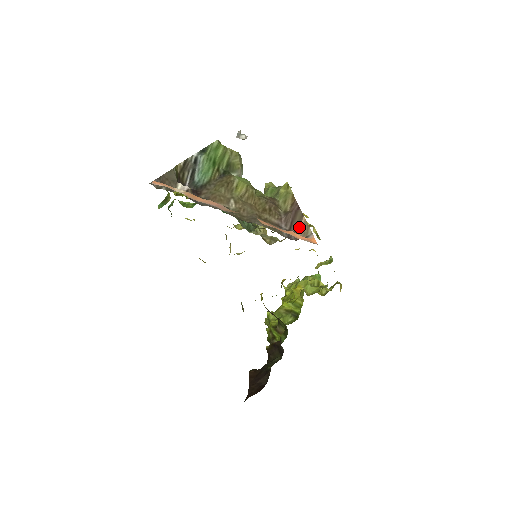
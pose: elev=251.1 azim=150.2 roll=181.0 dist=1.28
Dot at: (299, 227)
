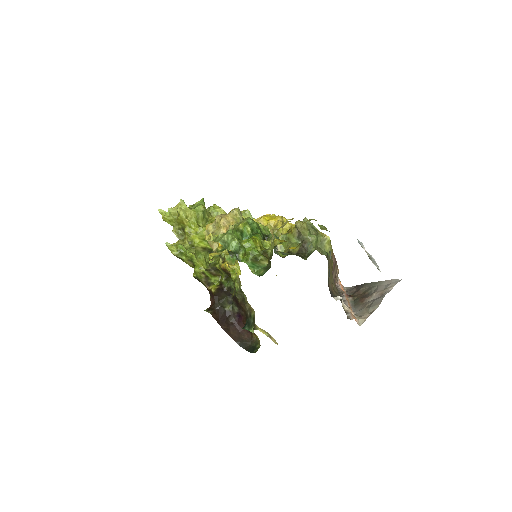
Dot at: (336, 275)
